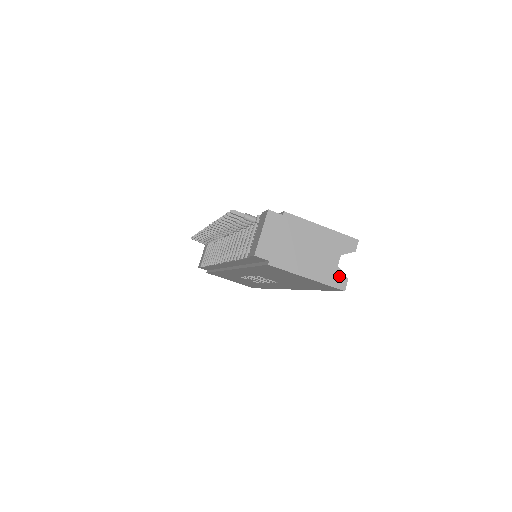
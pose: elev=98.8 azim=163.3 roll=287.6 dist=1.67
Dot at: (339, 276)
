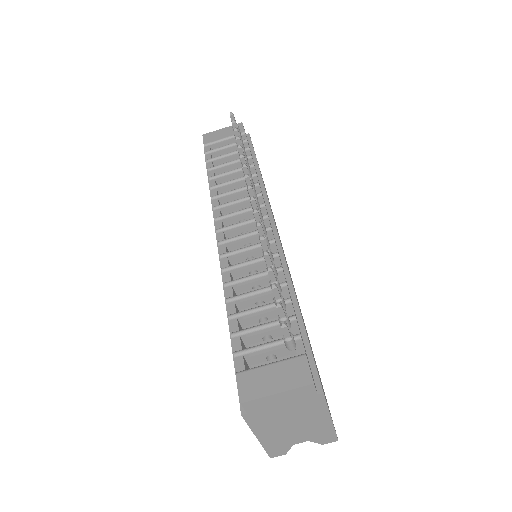
Dot at: (283, 450)
